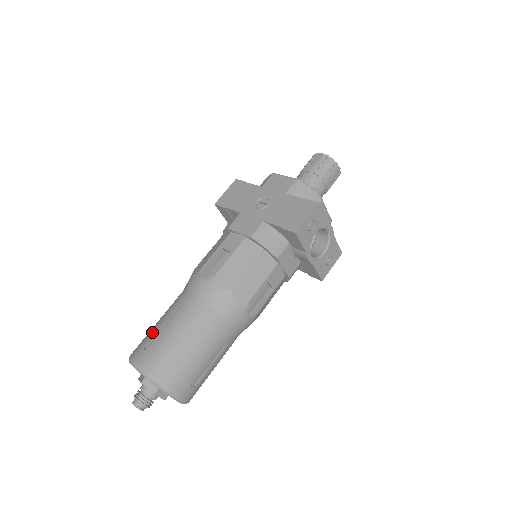
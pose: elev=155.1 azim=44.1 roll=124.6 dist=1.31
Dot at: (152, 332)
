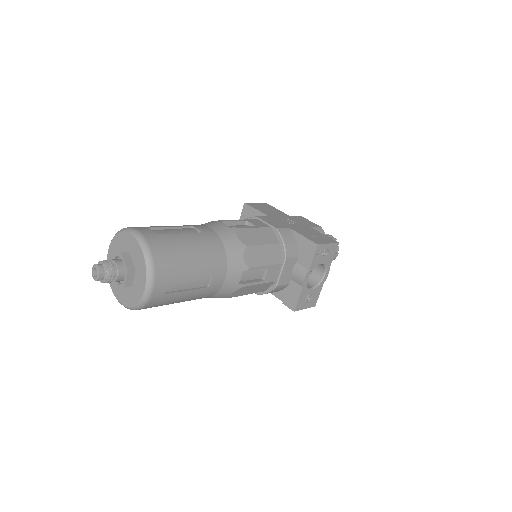
Dot at: (159, 226)
